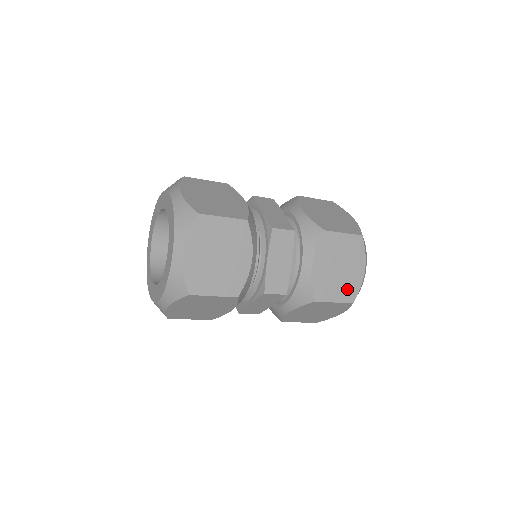
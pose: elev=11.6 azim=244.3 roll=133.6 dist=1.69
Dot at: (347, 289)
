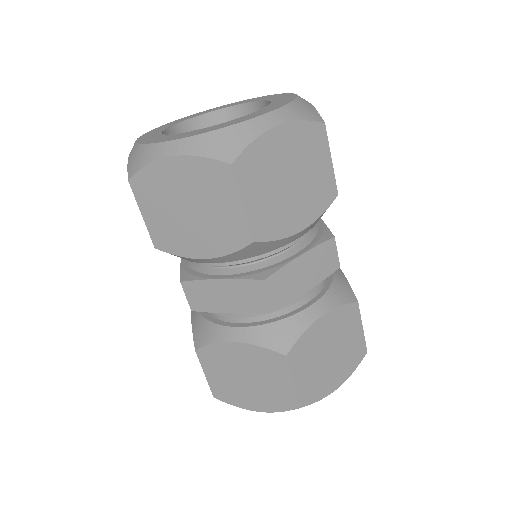
Dot at: occluded
